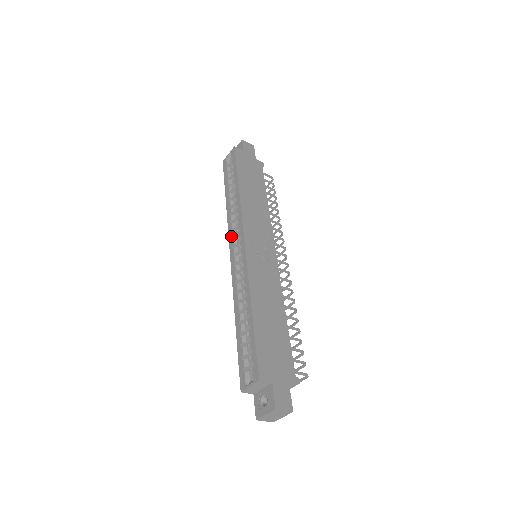
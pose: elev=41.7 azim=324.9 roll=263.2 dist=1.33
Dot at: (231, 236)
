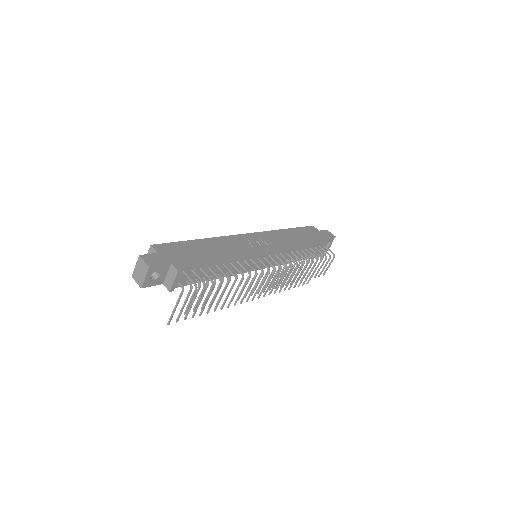
Dot at: occluded
